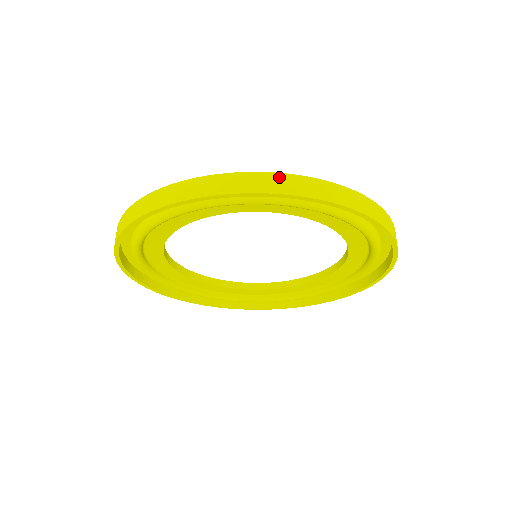
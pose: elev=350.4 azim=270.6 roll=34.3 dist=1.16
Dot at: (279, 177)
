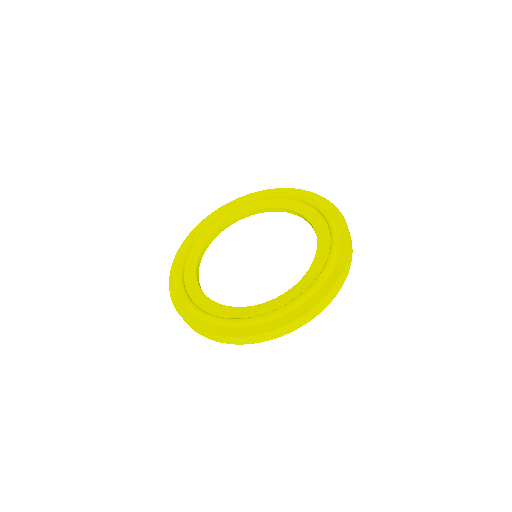
Dot at: (339, 282)
